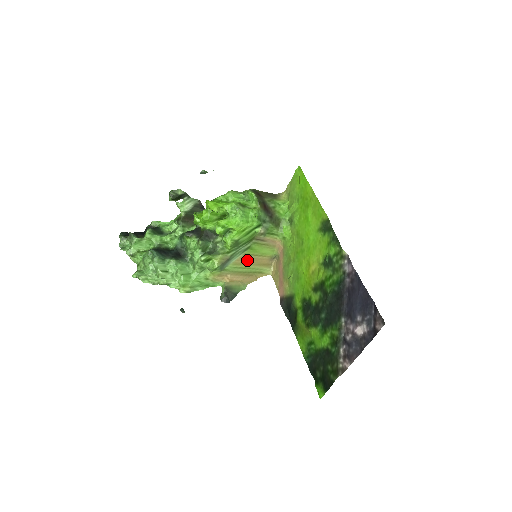
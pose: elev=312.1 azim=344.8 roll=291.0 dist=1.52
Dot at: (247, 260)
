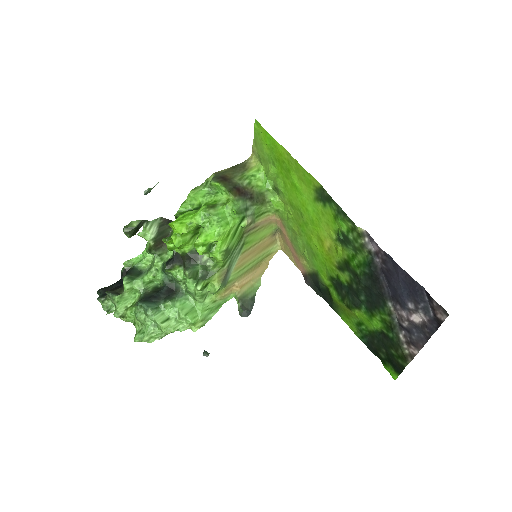
Dot at: (248, 256)
